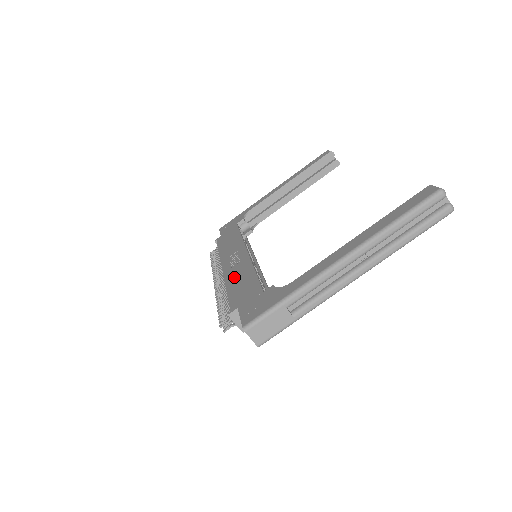
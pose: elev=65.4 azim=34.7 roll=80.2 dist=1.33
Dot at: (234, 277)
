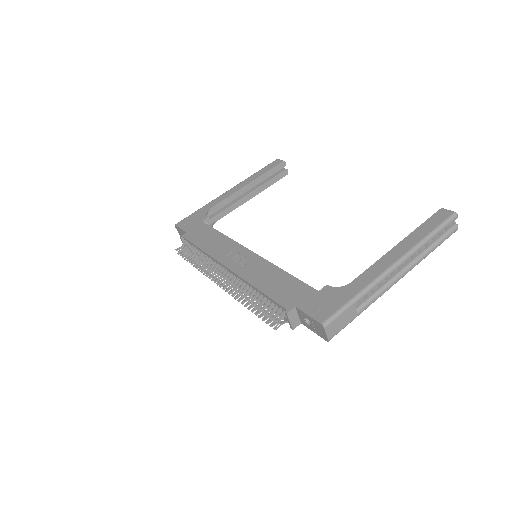
Dot at: (258, 277)
